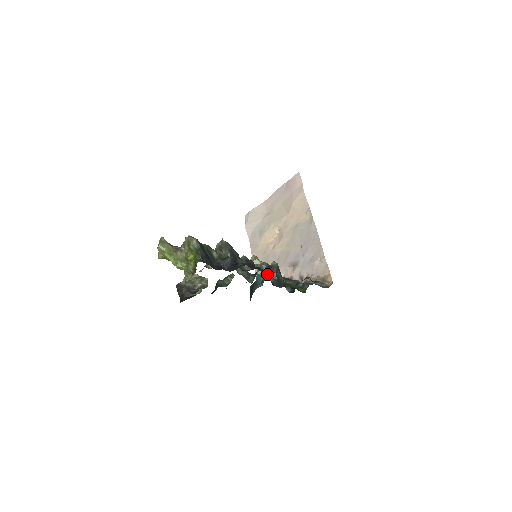
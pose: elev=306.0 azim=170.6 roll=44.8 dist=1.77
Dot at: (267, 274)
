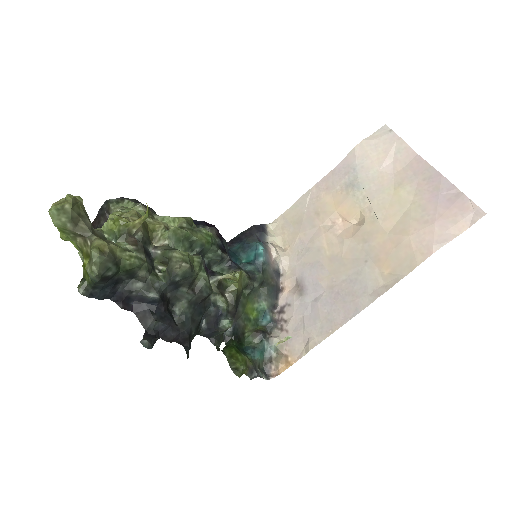
Dot at: (211, 315)
